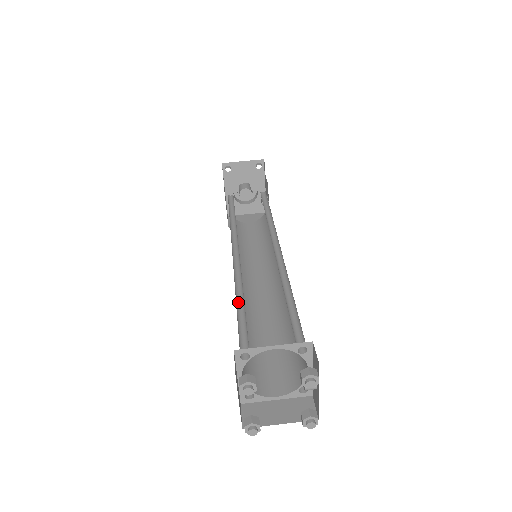
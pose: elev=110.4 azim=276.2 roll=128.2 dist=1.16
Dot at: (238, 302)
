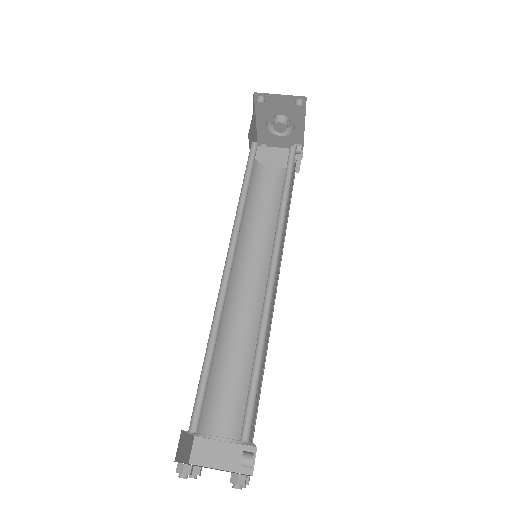
Dot at: (209, 348)
